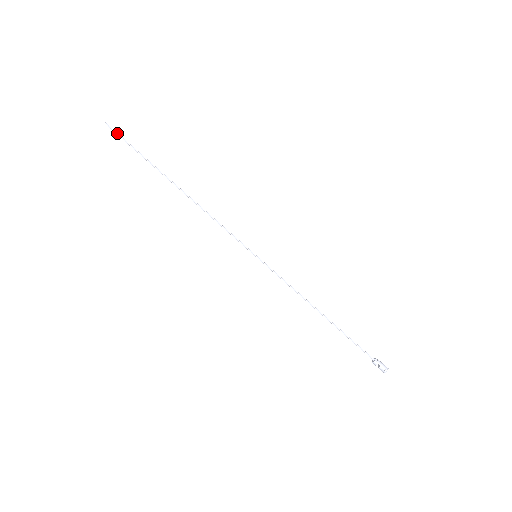
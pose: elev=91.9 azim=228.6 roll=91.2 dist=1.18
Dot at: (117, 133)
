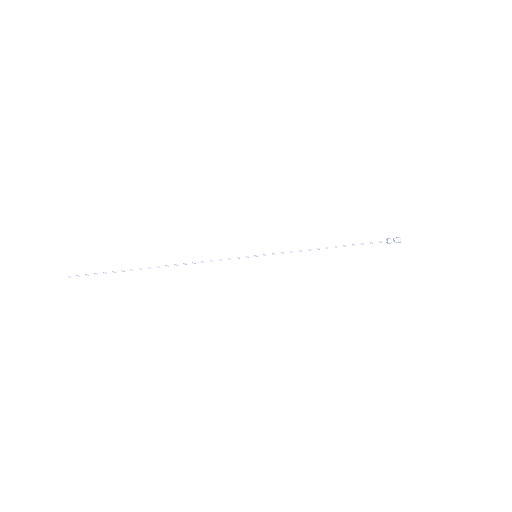
Dot at: (80, 275)
